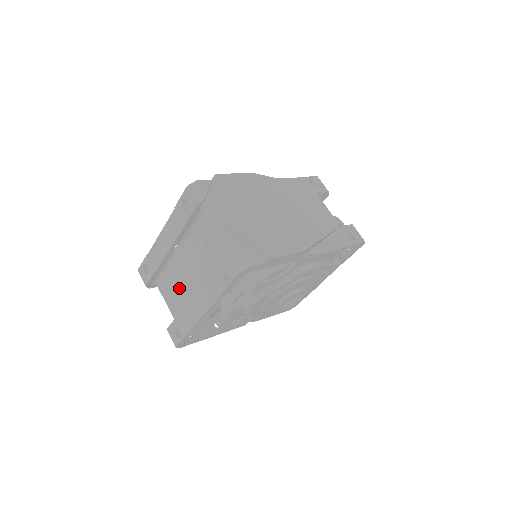
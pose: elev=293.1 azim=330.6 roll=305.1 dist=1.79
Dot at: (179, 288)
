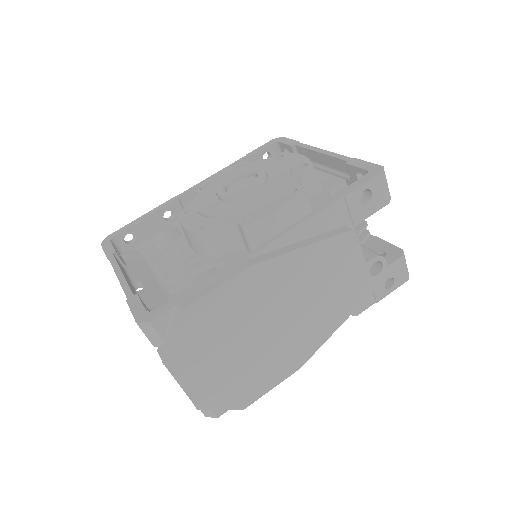
Dot at: occluded
